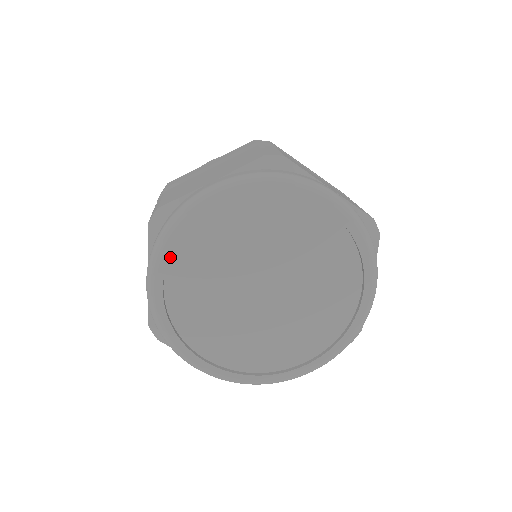
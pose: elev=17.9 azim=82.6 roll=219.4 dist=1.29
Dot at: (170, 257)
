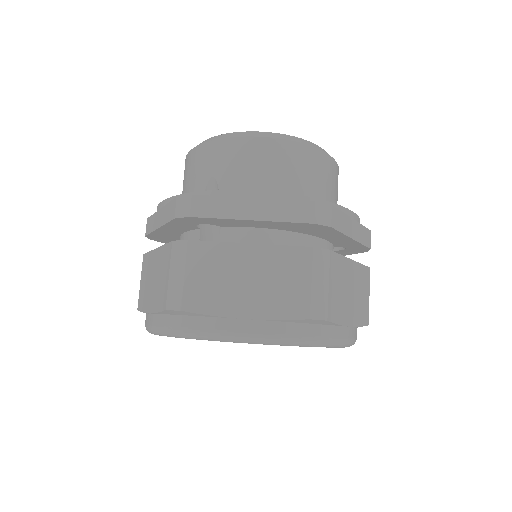
Dot at: occluded
